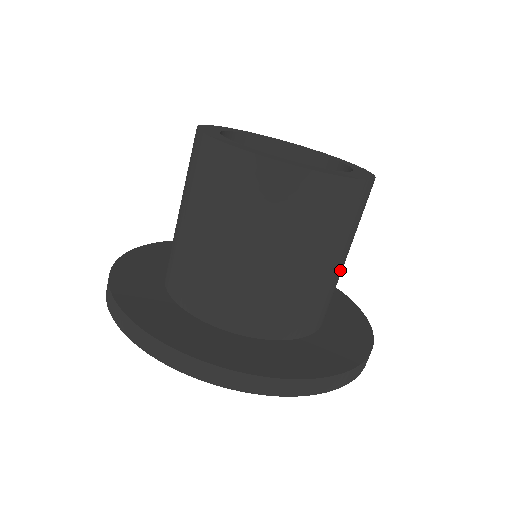
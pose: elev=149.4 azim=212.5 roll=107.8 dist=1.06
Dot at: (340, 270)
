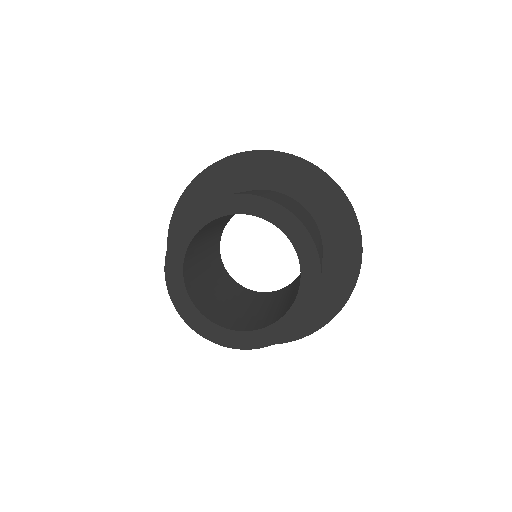
Dot at: occluded
